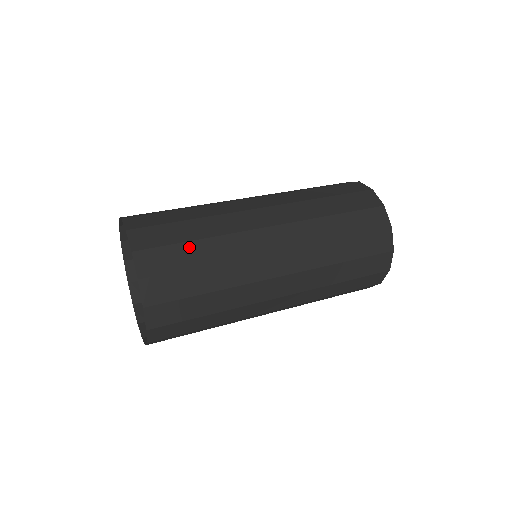
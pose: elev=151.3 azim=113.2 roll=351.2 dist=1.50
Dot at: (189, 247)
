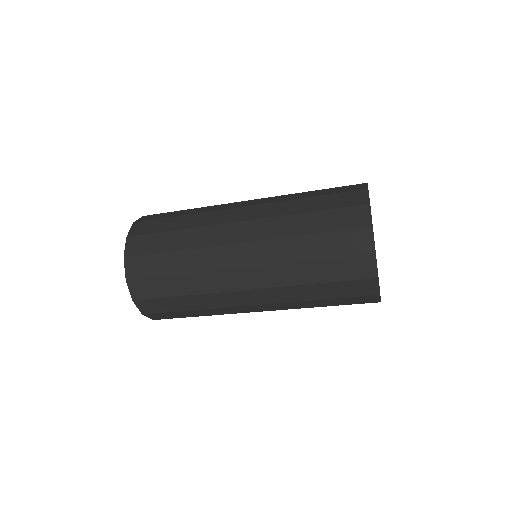
Dot at: (166, 236)
